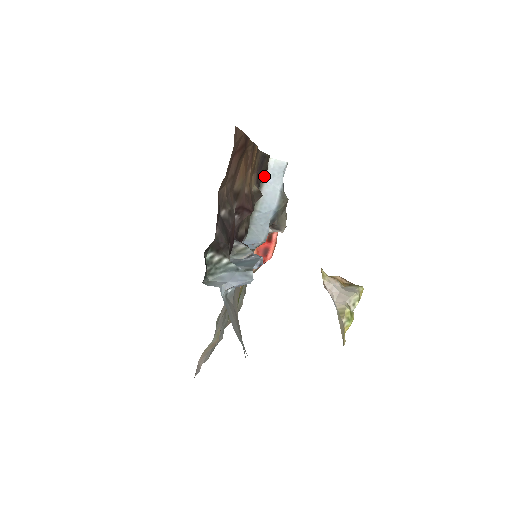
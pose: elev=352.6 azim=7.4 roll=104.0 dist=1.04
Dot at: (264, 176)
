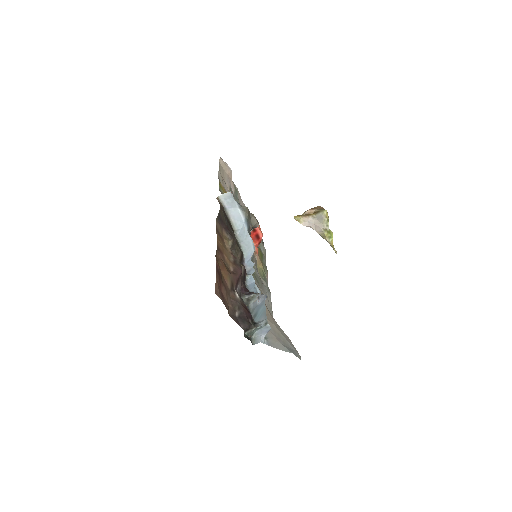
Dot at: (224, 207)
